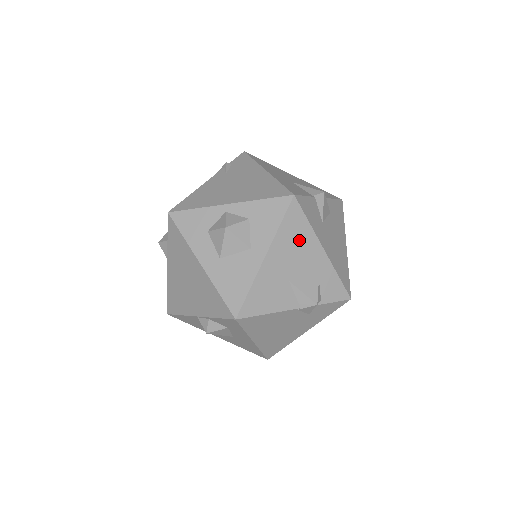
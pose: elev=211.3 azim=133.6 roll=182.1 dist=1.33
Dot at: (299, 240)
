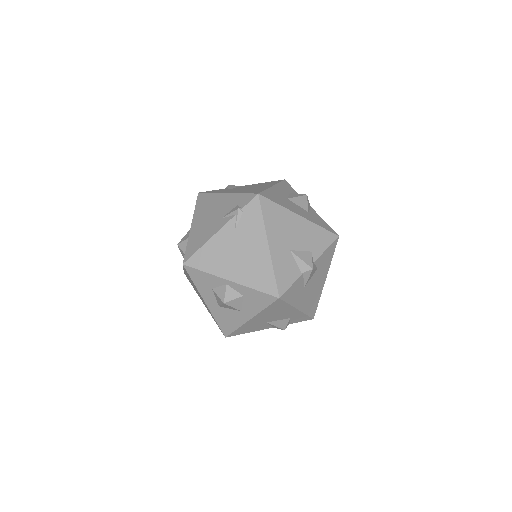
Dot at: (279, 310)
